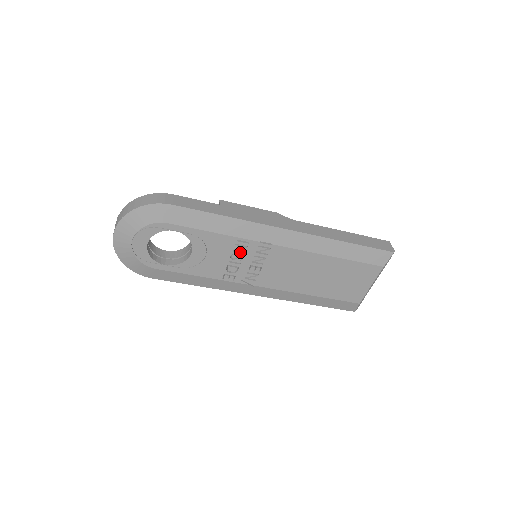
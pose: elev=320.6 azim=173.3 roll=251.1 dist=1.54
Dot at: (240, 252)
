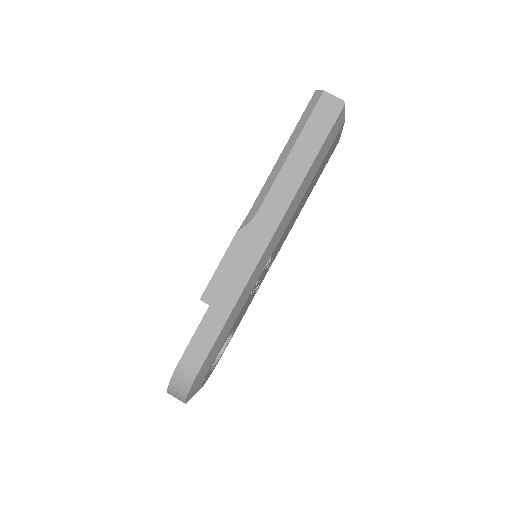
Dot at: (256, 285)
